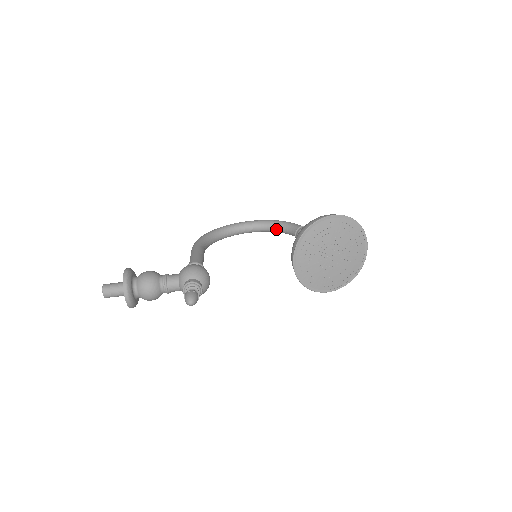
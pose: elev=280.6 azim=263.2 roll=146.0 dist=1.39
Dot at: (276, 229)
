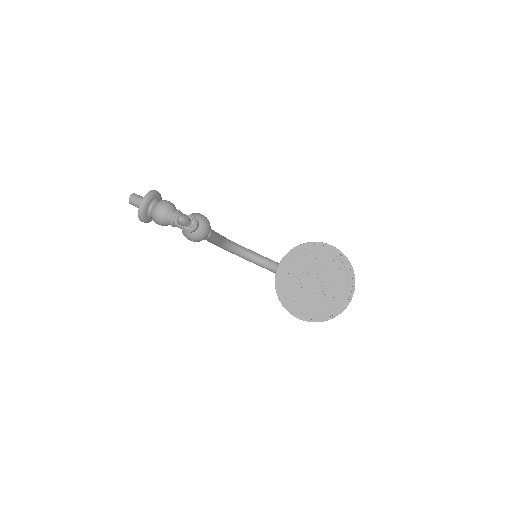
Dot at: occluded
